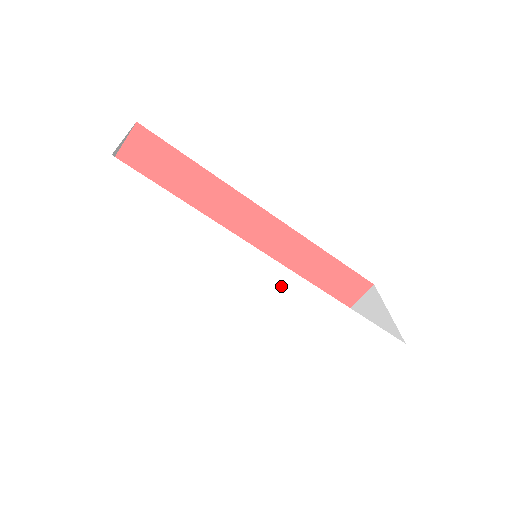
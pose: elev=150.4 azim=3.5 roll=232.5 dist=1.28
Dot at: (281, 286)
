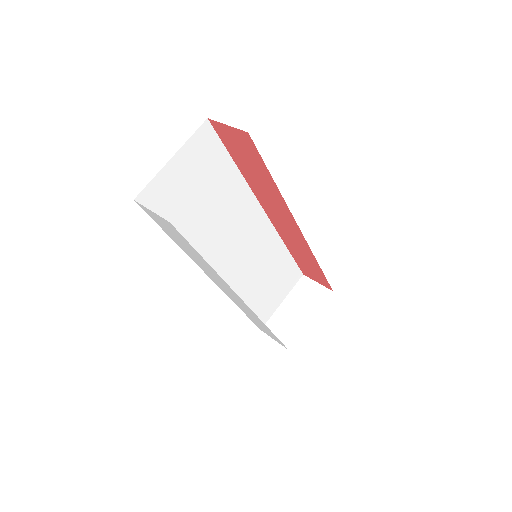
Dot at: (240, 301)
